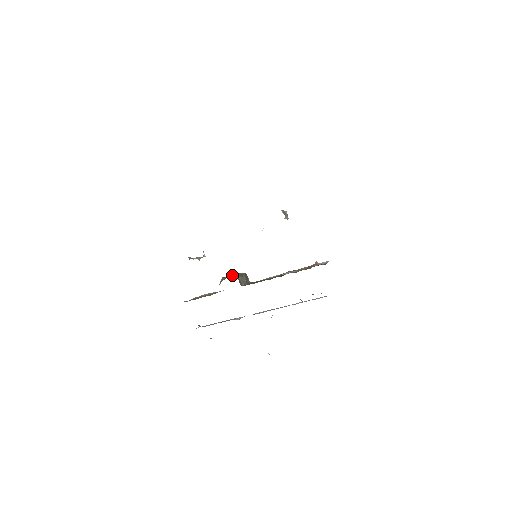
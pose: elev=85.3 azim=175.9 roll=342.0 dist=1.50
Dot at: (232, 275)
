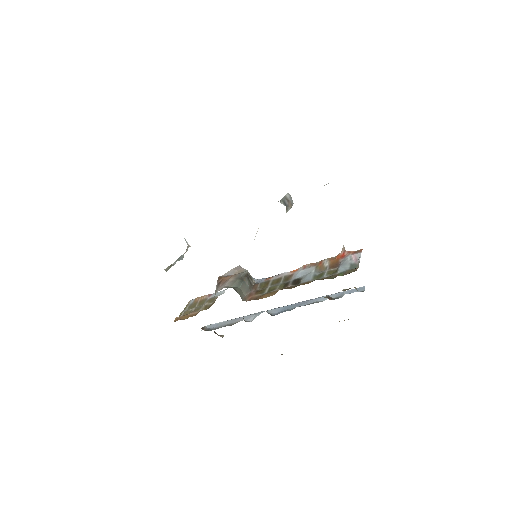
Dot at: (230, 276)
